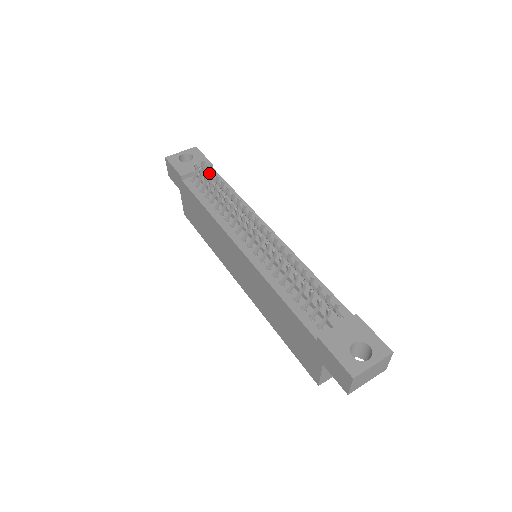
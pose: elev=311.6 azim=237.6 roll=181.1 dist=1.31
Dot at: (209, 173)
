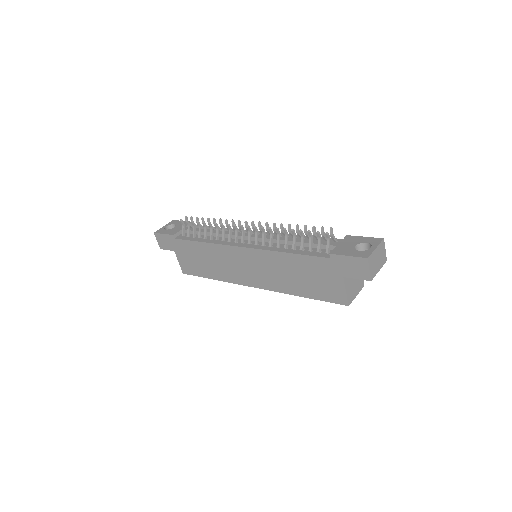
Dot at: occluded
